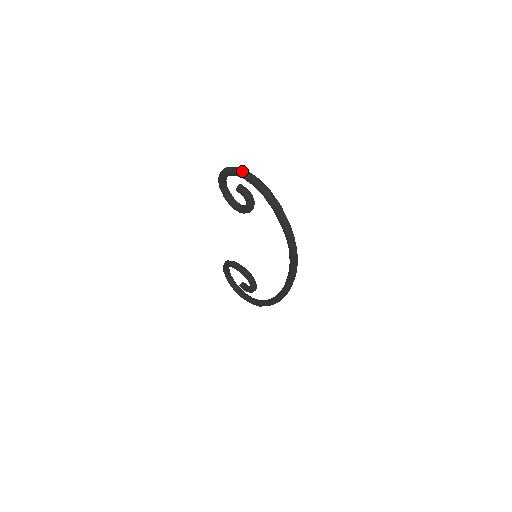
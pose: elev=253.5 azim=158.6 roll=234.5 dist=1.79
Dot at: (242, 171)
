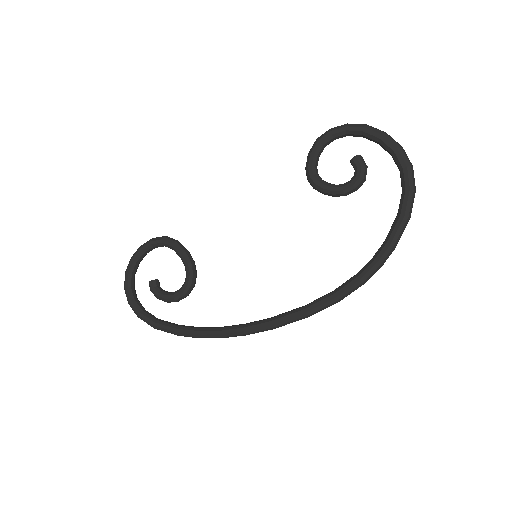
Dot at: occluded
